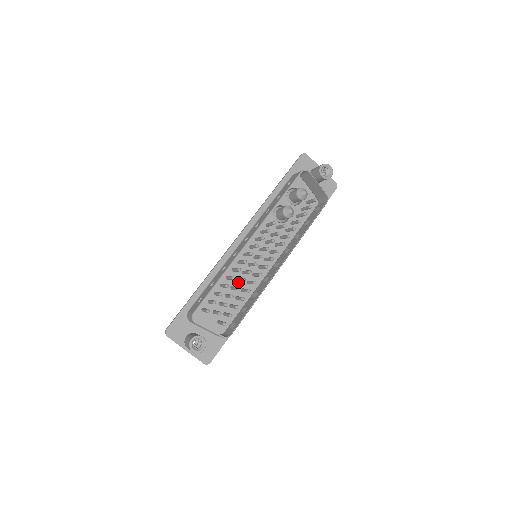
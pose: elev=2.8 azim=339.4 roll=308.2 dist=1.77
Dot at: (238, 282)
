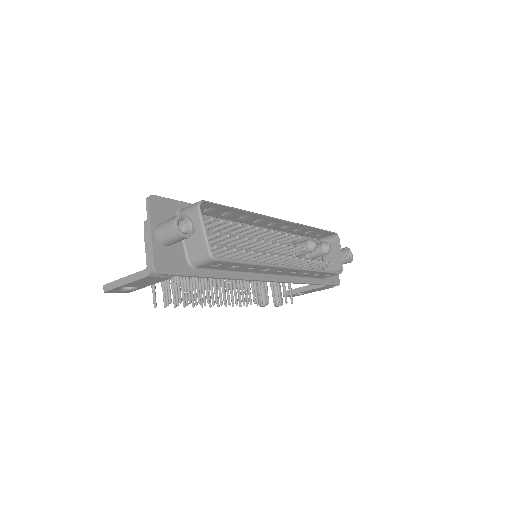
Dot at: occluded
